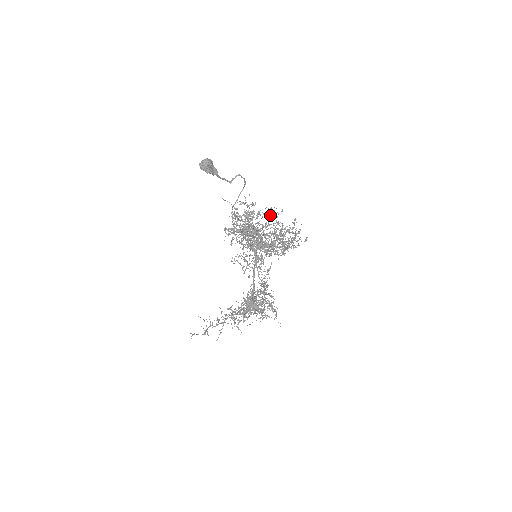
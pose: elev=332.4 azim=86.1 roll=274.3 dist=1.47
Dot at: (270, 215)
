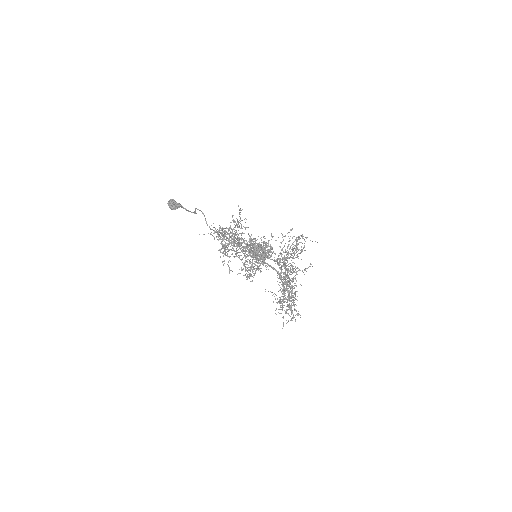
Dot at: occluded
